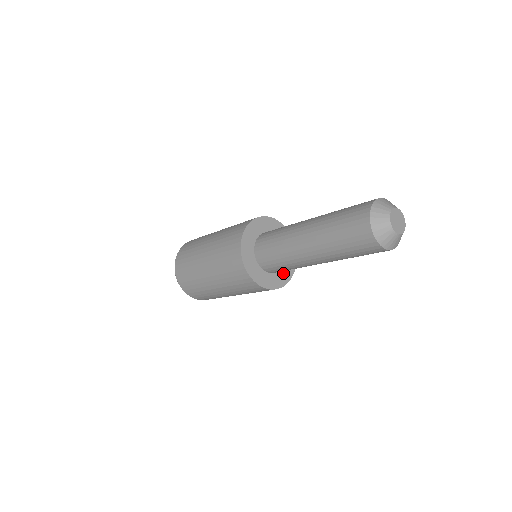
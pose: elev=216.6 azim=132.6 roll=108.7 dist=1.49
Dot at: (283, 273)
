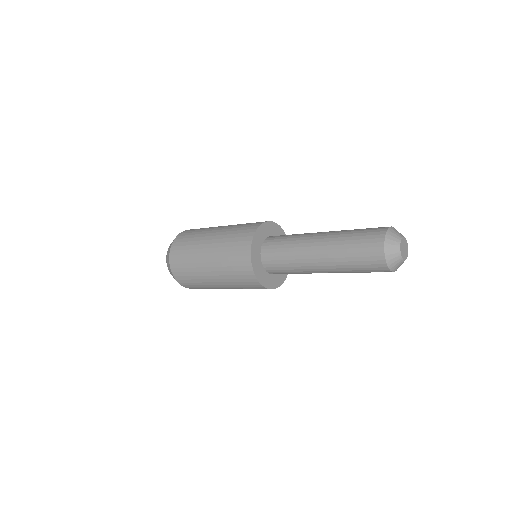
Dot at: (269, 278)
